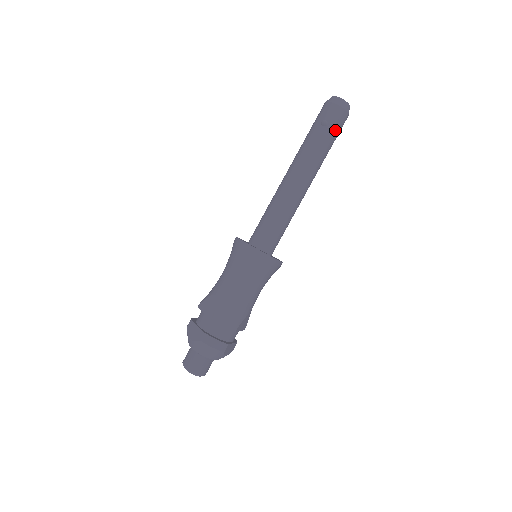
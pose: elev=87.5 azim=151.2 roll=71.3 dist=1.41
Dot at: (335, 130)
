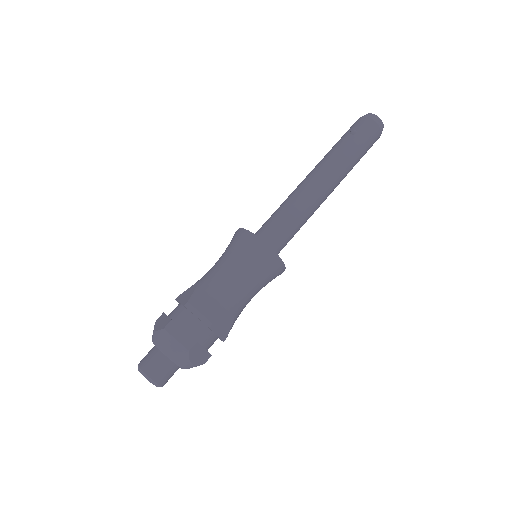
Dot at: (364, 140)
